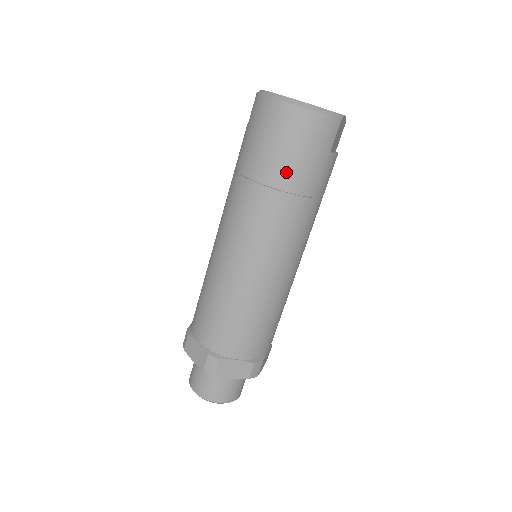
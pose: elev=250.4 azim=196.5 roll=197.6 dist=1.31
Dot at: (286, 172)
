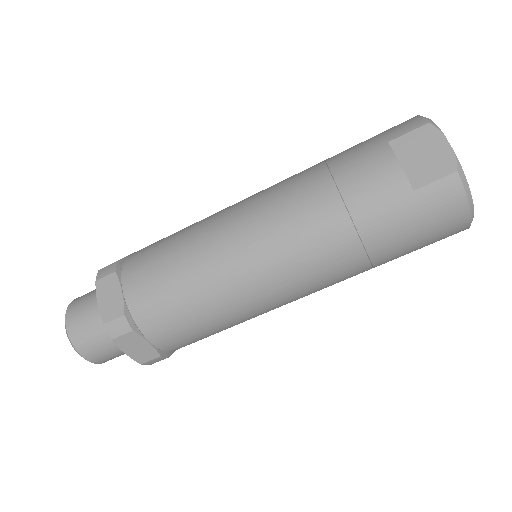
Dot at: occluded
